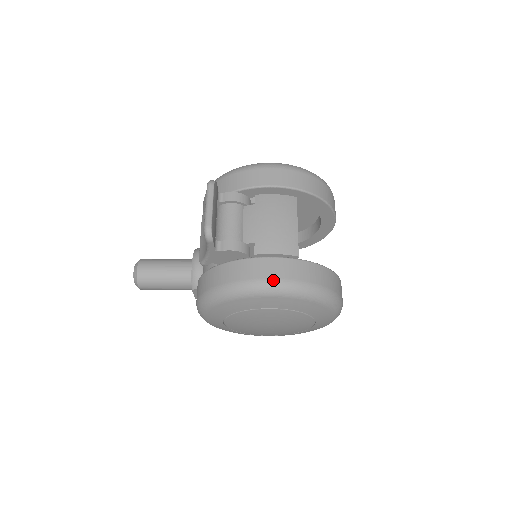
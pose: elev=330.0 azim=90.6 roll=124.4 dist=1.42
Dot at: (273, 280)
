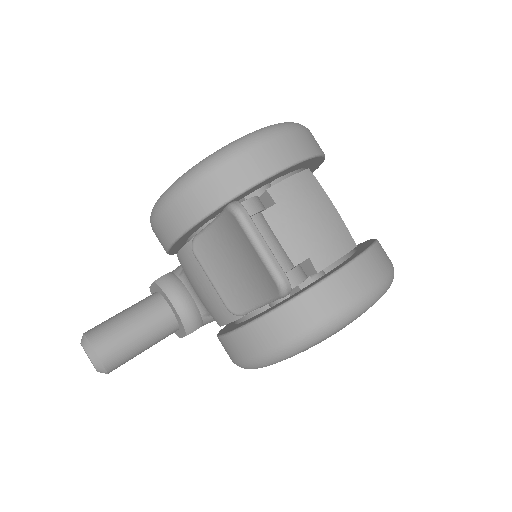
Dot at: (363, 295)
